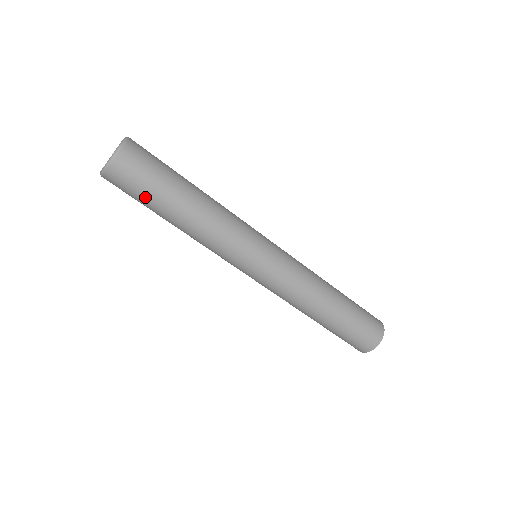
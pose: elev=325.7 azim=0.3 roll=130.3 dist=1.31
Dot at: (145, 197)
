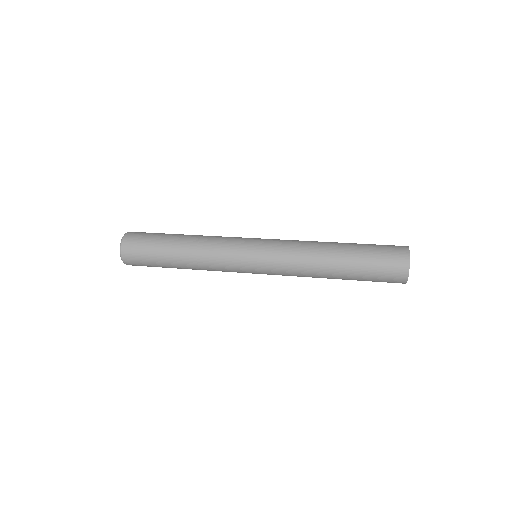
Dot at: (152, 258)
